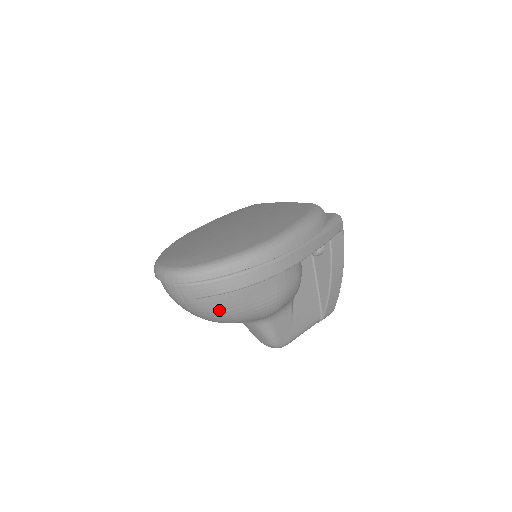
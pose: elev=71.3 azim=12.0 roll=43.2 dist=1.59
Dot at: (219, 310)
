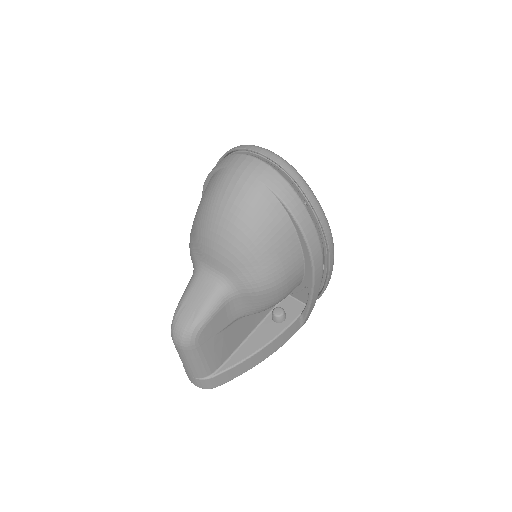
Dot at: (261, 218)
